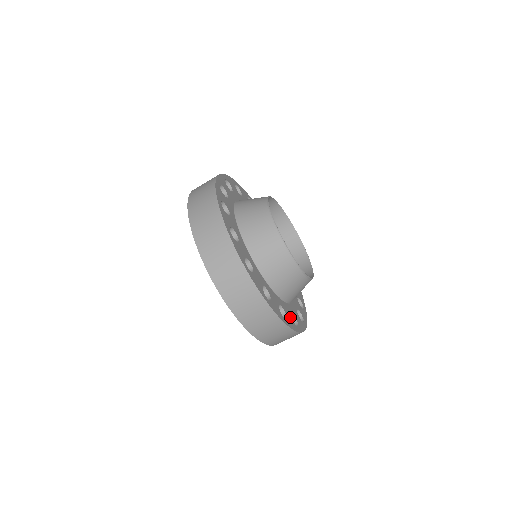
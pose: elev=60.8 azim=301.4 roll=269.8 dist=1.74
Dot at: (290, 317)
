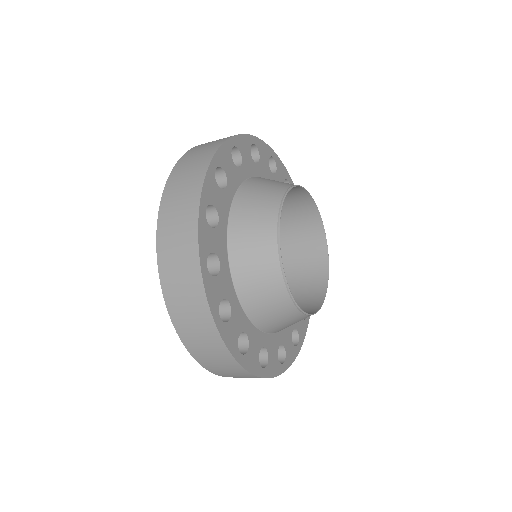
Dot at: (256, 353)
